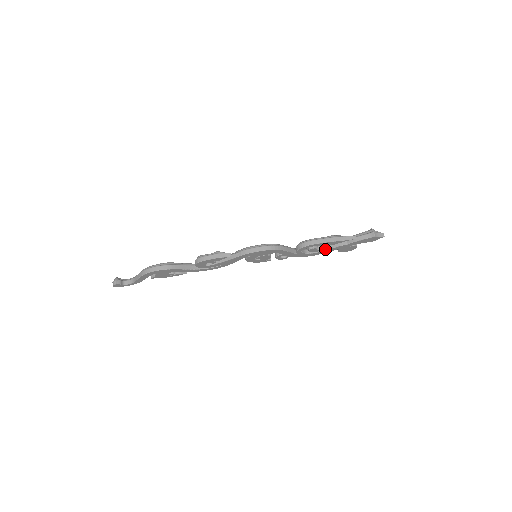
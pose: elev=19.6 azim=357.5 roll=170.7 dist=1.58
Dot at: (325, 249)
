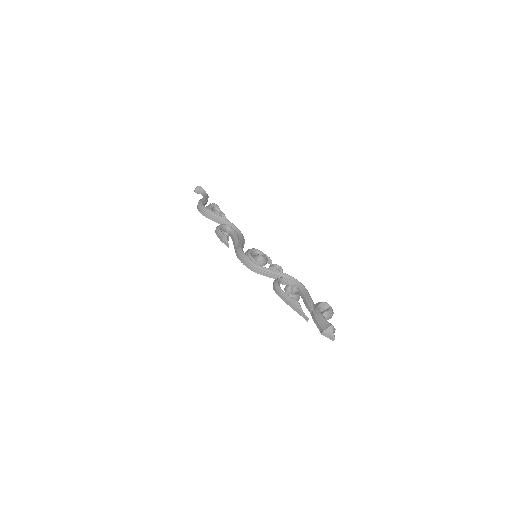
Dot at: (302, 297)
